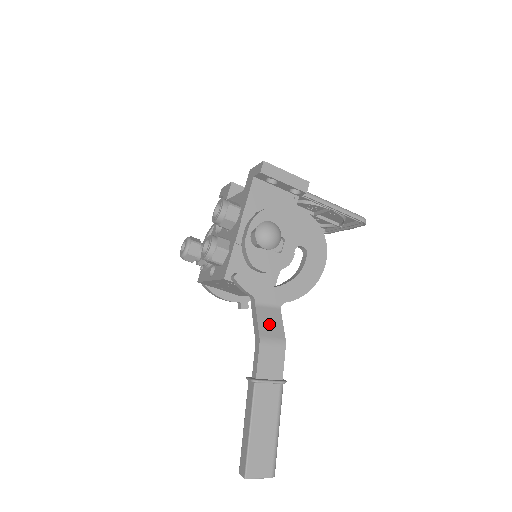
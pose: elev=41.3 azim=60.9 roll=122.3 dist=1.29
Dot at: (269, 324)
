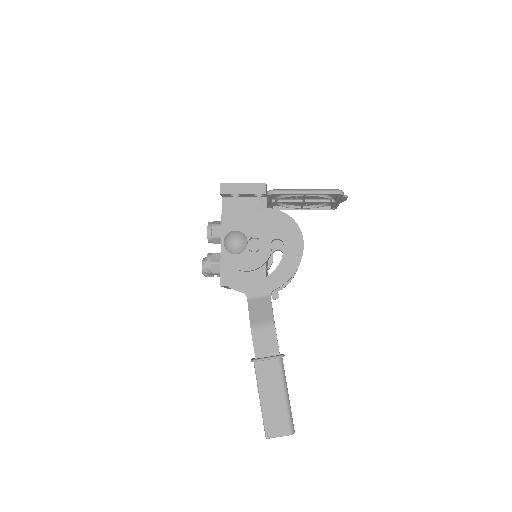
Dot at: (259, 312)
